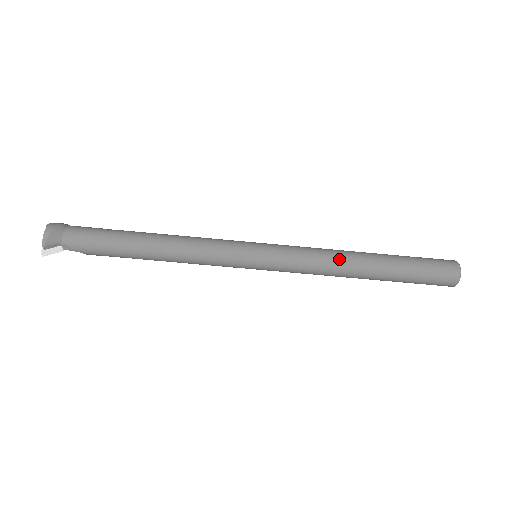
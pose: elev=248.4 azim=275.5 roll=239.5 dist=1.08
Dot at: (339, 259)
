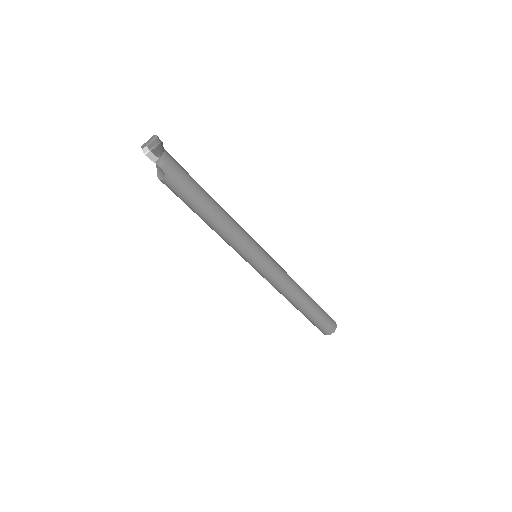
Dot at: (297, 284)
